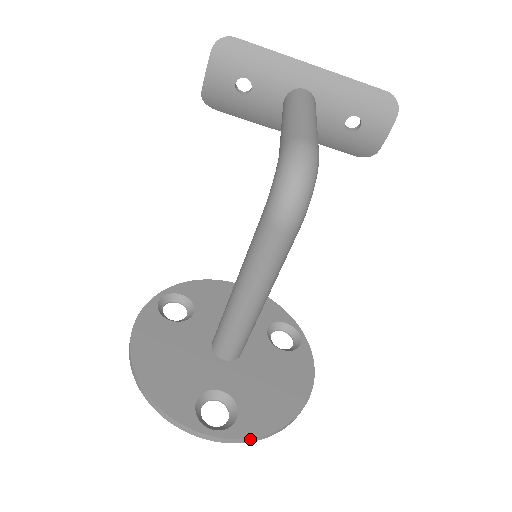
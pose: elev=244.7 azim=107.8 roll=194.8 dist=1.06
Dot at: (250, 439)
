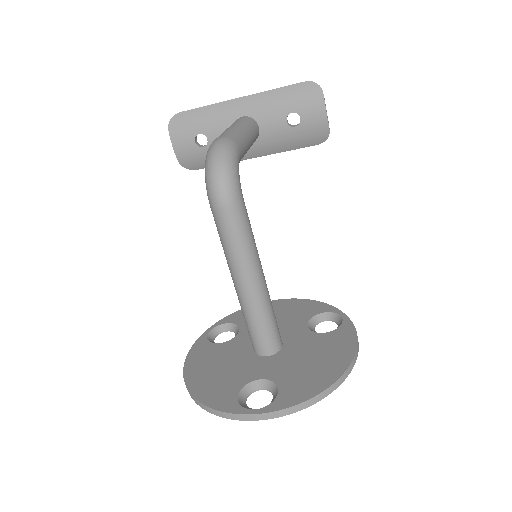
Dot at: (291, 409)
